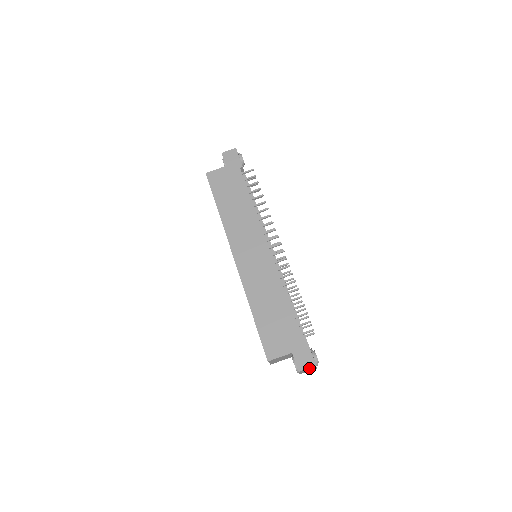
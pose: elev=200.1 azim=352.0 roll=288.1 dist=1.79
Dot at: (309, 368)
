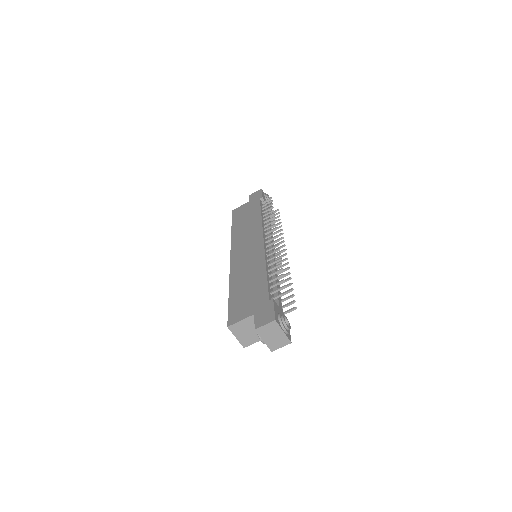
Dot at: (270, 327)
